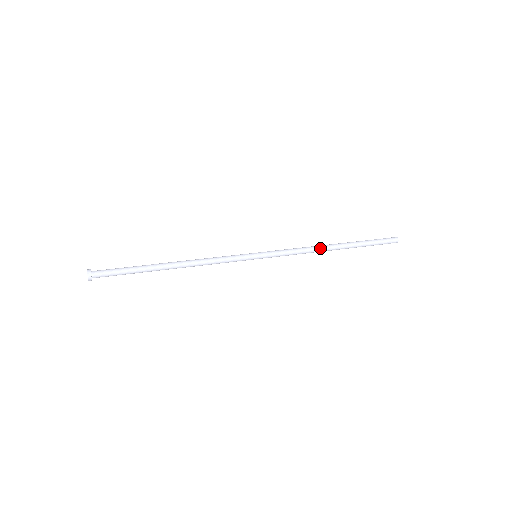
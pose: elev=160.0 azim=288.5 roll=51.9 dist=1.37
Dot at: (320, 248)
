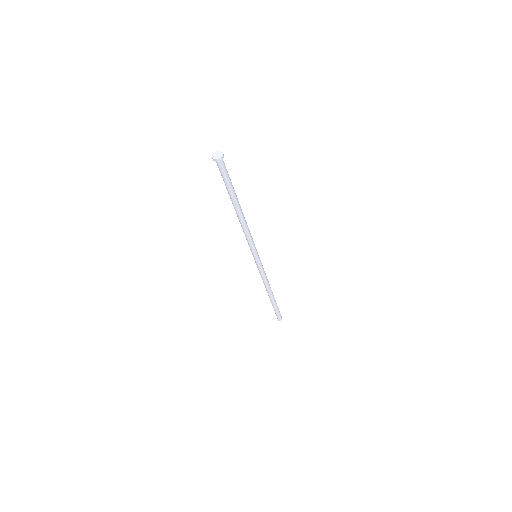
Dot at: (269, 284)
